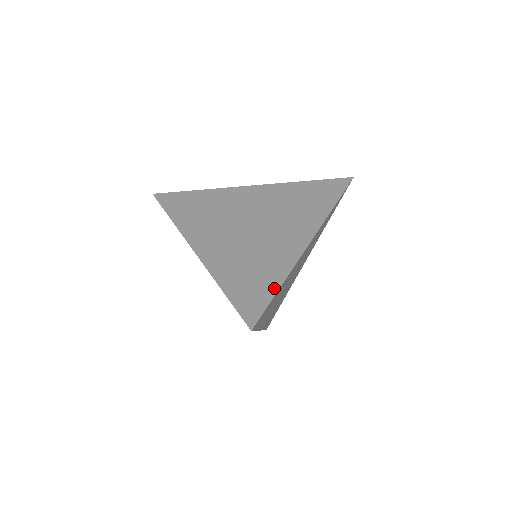
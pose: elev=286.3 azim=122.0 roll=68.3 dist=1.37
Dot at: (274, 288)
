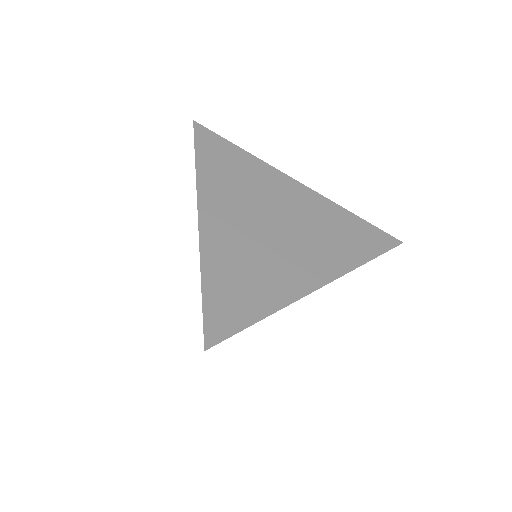
Dot at: (256, 315)
